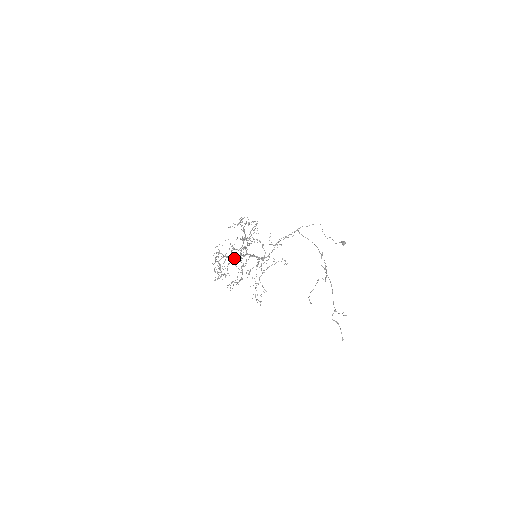
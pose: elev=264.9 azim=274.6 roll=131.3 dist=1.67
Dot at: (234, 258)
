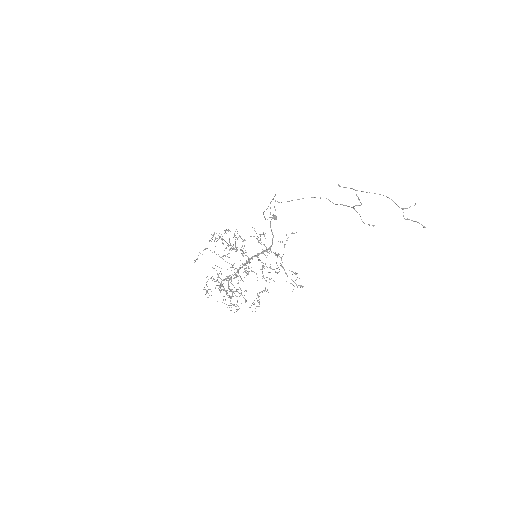
Dot at: (236, 276)
